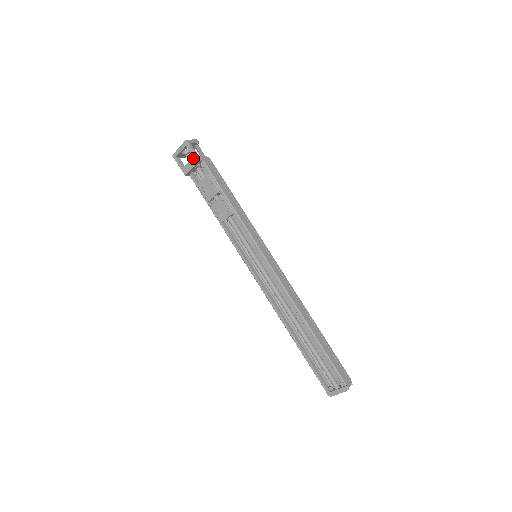
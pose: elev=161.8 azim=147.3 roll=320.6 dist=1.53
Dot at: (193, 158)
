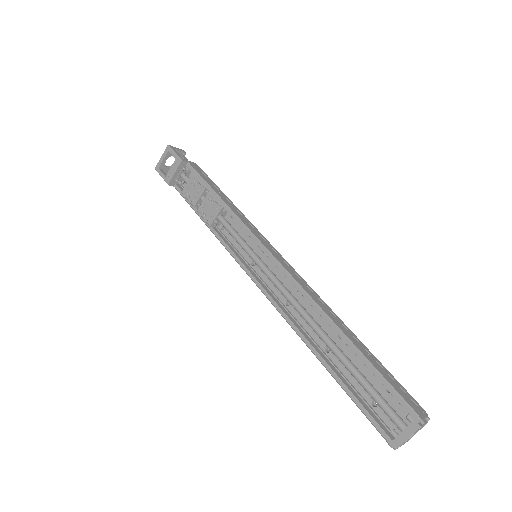
Dot at: (176, 160)
